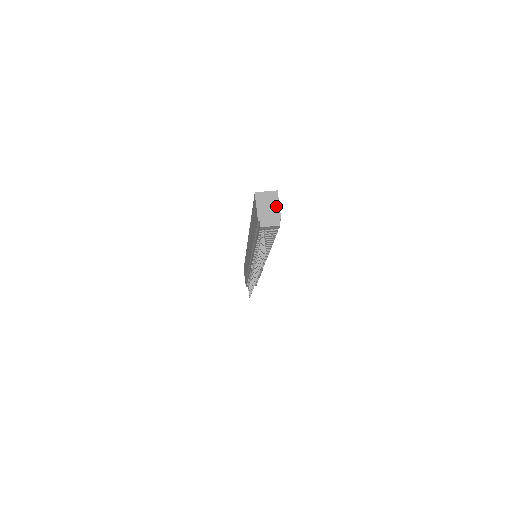
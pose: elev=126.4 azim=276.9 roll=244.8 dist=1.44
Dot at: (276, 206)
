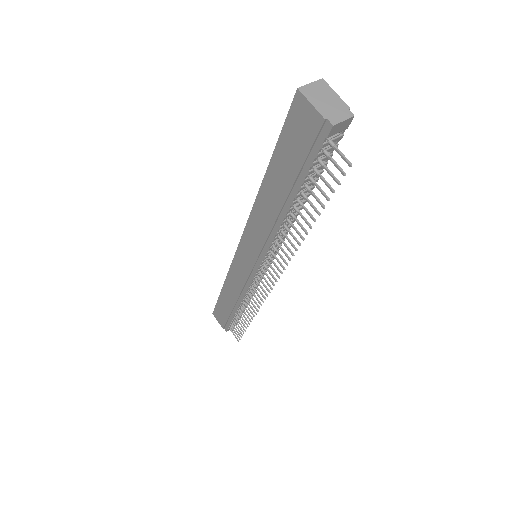
Dot at: (334, 96)
